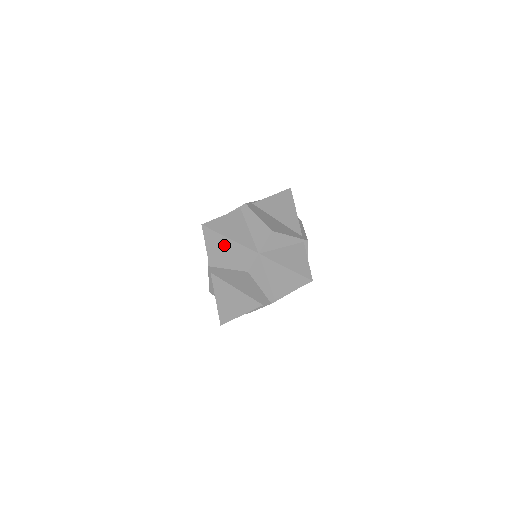
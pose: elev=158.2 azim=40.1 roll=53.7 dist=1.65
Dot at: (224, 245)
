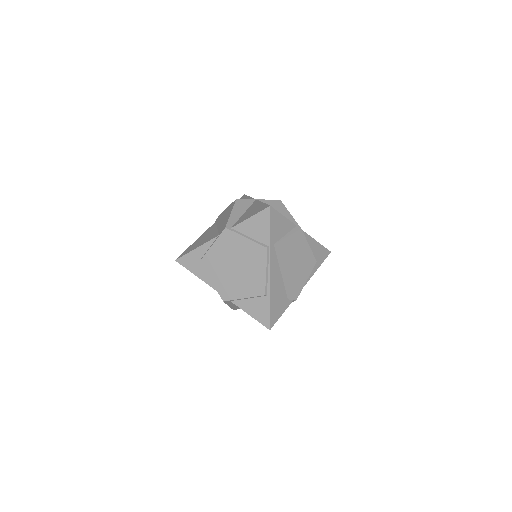
Dot at: occluded
